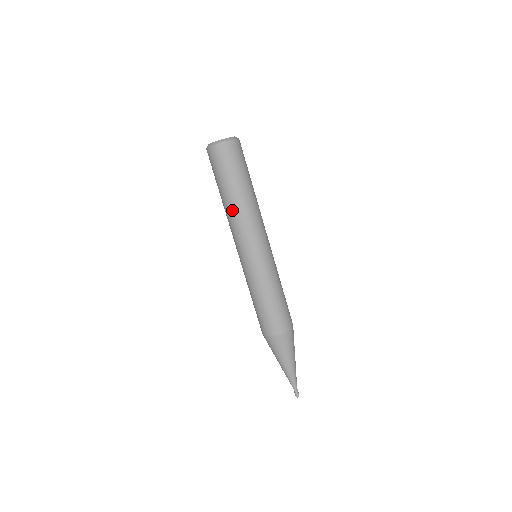
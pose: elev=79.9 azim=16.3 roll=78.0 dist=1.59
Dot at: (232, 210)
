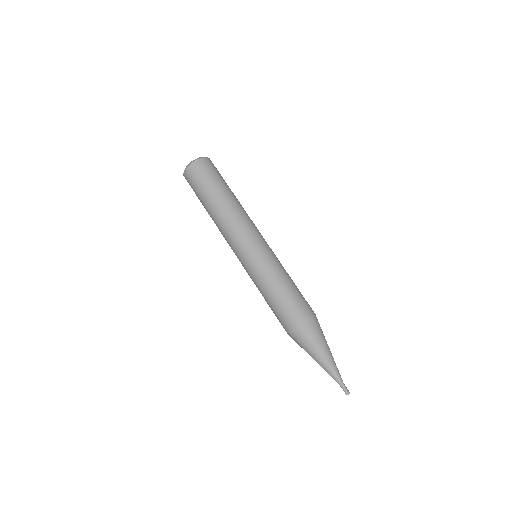
Dot at: (220, 216)
